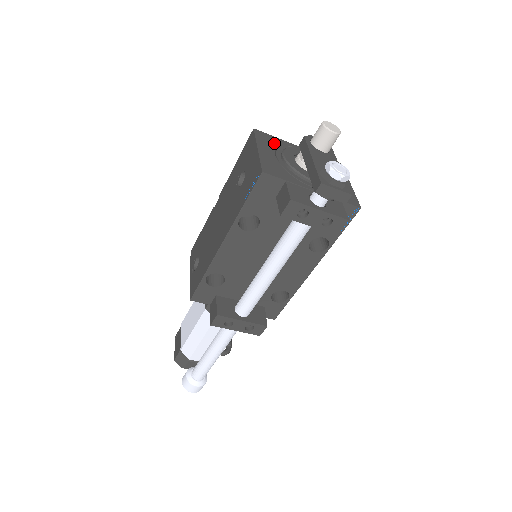
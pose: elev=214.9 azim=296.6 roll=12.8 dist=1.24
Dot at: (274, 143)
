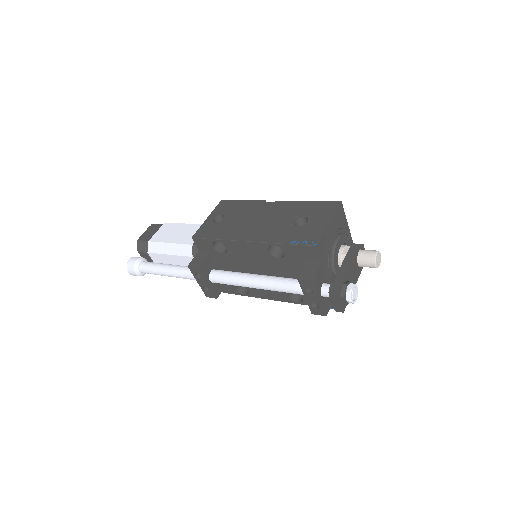
Dot at: (341, 223)
